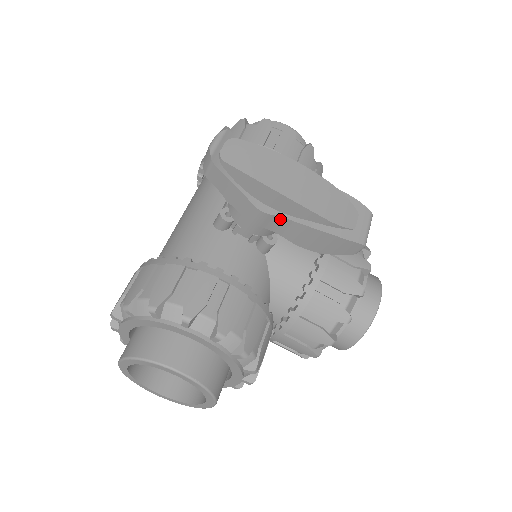
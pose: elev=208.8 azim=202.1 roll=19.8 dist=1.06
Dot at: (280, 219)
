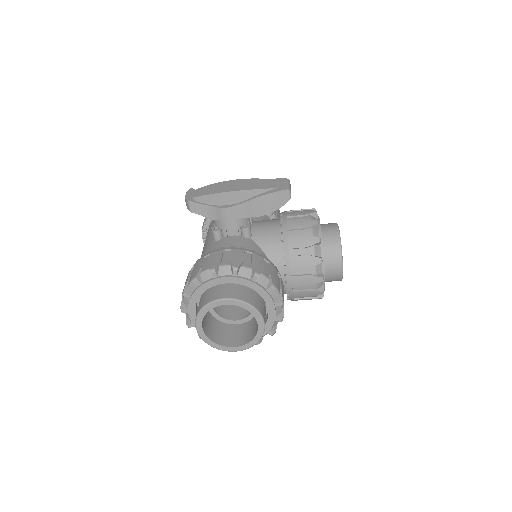
Dot at: (239, 206)
